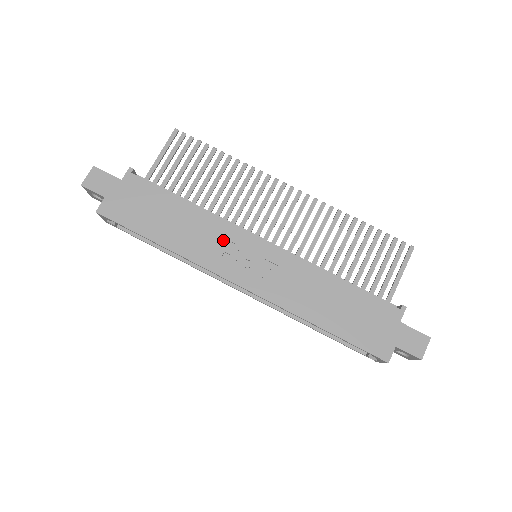
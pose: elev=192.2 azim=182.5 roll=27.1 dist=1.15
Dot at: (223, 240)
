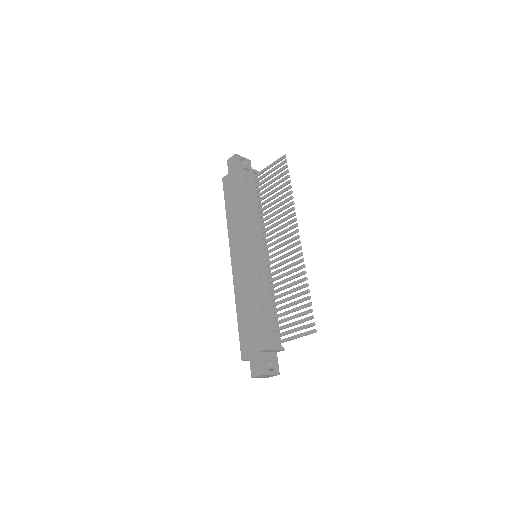
Dot at: (242, 235)
